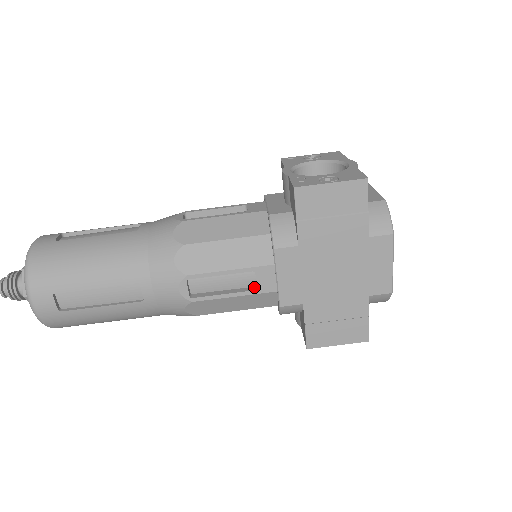
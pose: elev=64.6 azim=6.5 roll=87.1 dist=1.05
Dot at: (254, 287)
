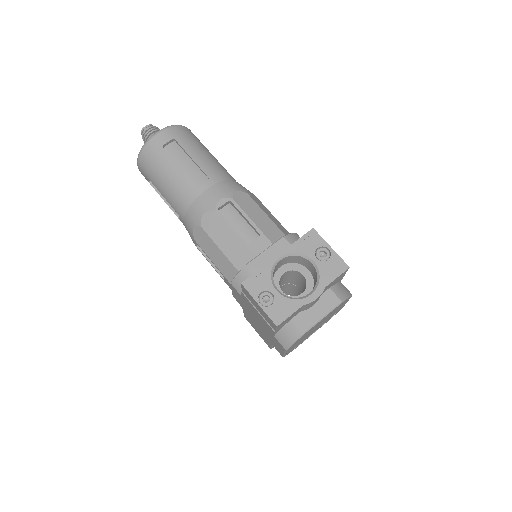
Dot at: occluded
